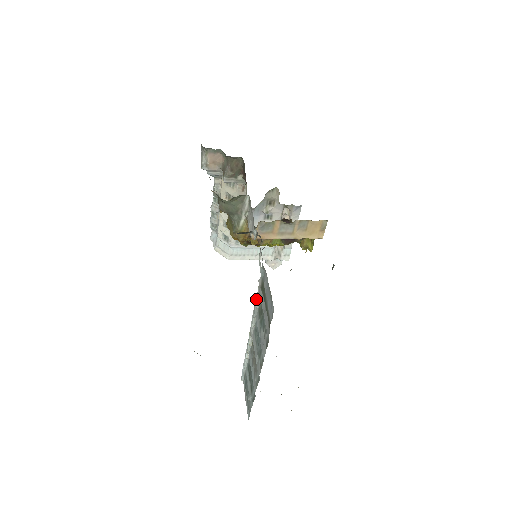
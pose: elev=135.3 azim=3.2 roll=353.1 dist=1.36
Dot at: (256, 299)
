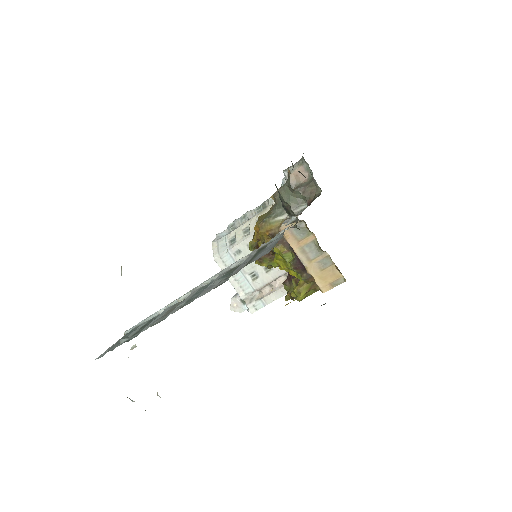
Dot at: (240, 259)
